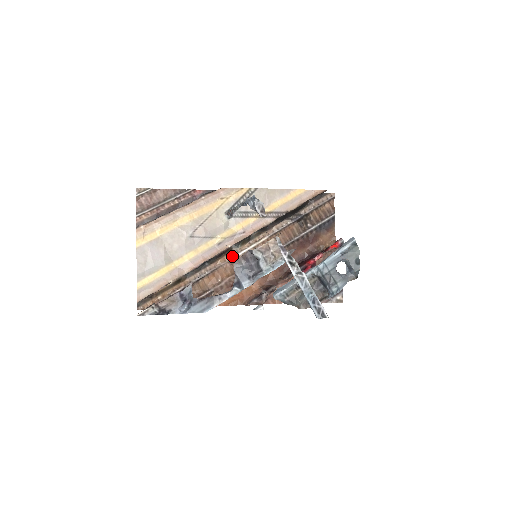
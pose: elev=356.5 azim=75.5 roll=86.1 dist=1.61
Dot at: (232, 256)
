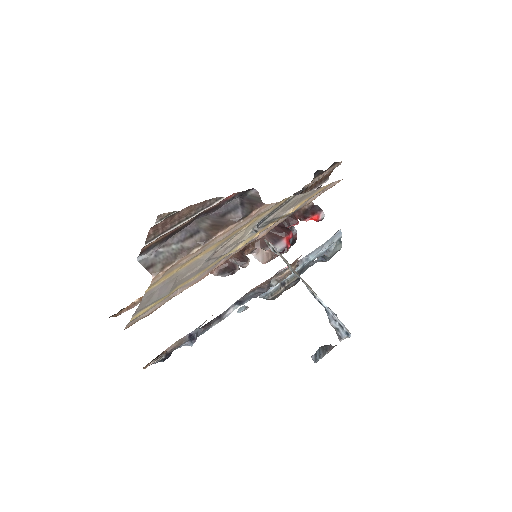
Dot at: occluded
